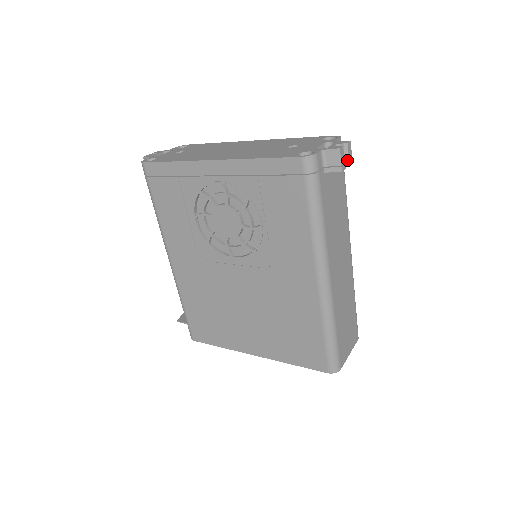
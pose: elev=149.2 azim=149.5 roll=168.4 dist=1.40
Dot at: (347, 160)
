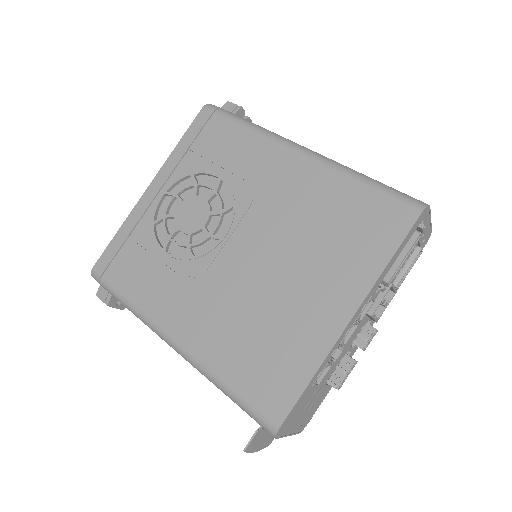
Dot at: (245, 117)
